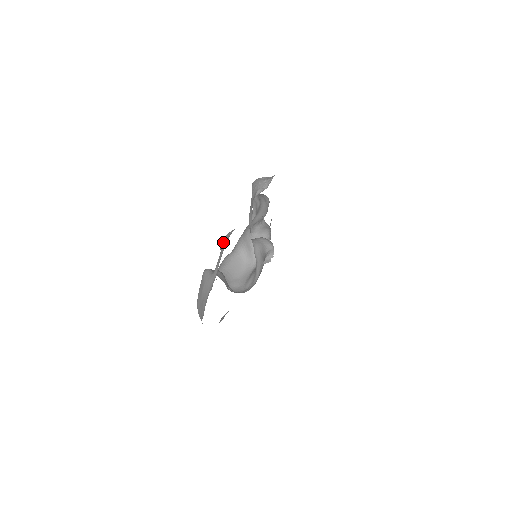
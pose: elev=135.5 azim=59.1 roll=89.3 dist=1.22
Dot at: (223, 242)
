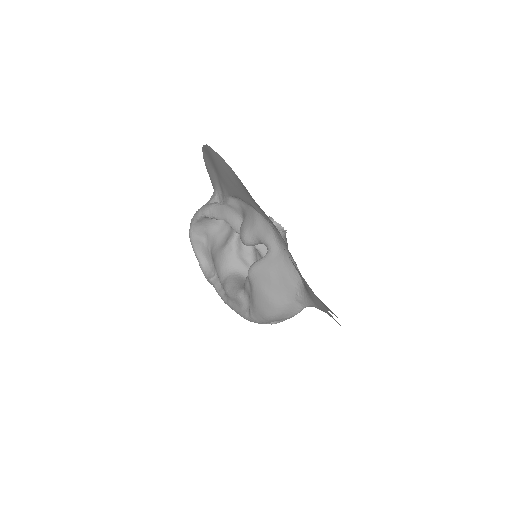
Dot at: (250, 230)
